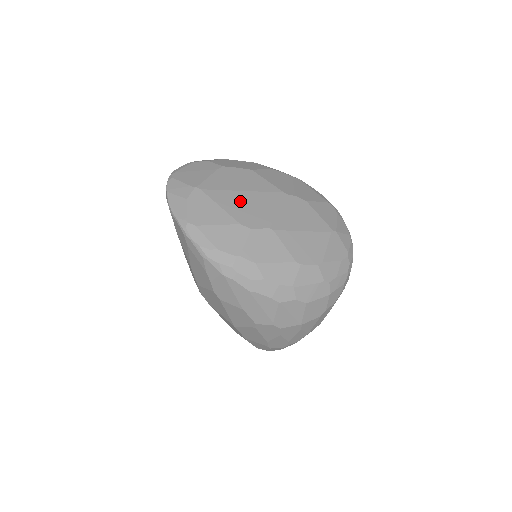
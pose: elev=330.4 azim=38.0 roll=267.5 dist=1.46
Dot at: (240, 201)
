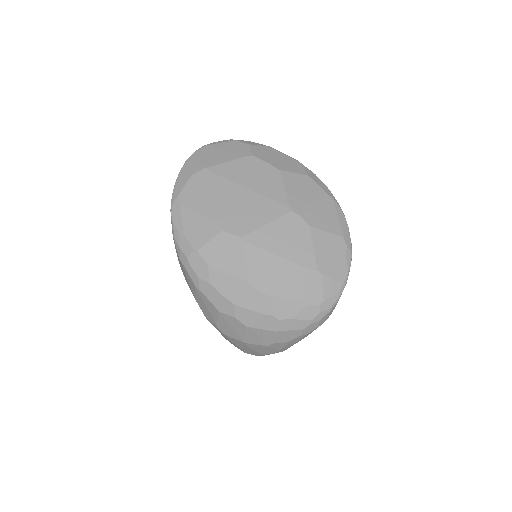
Dot at: (236, 198)
